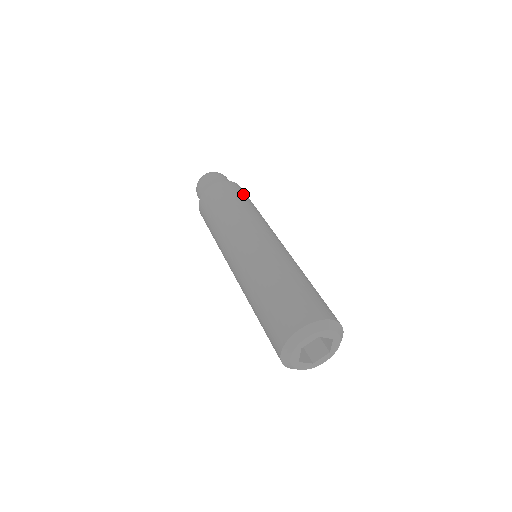
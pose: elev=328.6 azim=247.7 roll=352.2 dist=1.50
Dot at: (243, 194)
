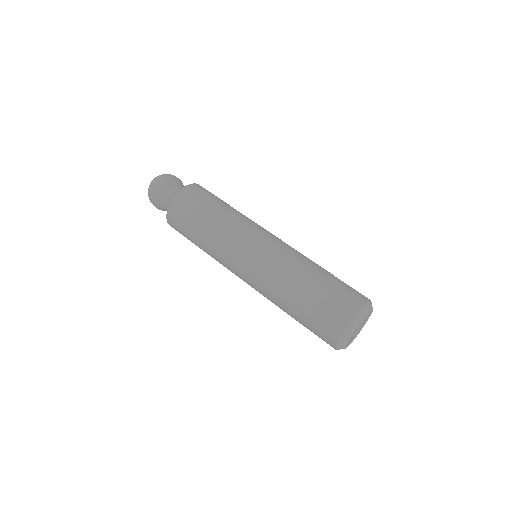
Dot at: (214, 195)
